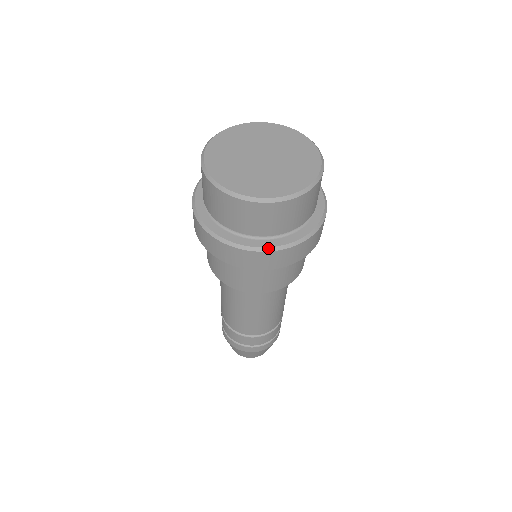
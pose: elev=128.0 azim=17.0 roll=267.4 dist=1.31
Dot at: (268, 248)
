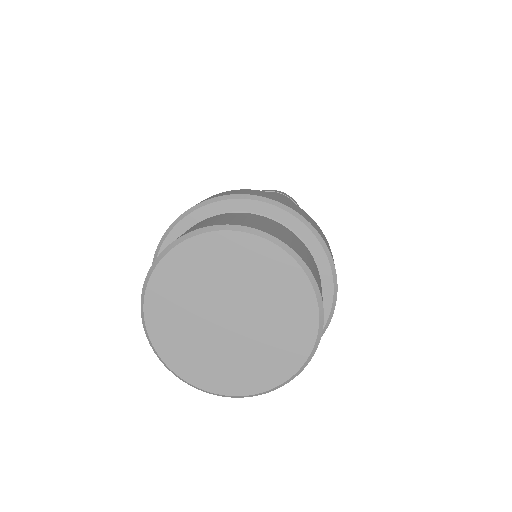
Dot at: occluded
